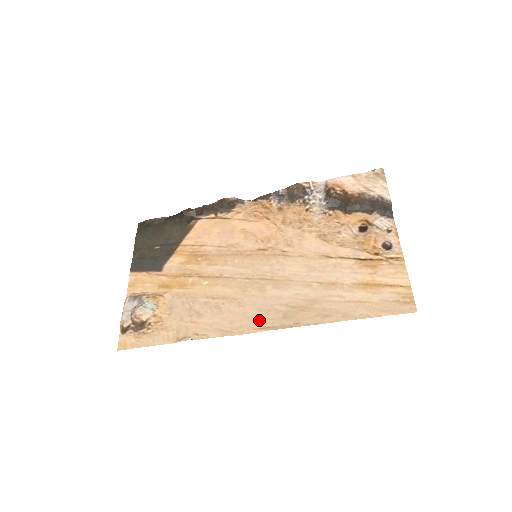
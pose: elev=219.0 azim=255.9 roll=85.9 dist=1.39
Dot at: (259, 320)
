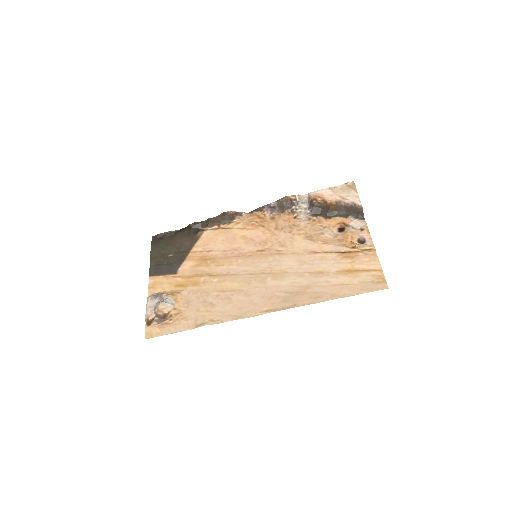
Dot at: (263, 305)
